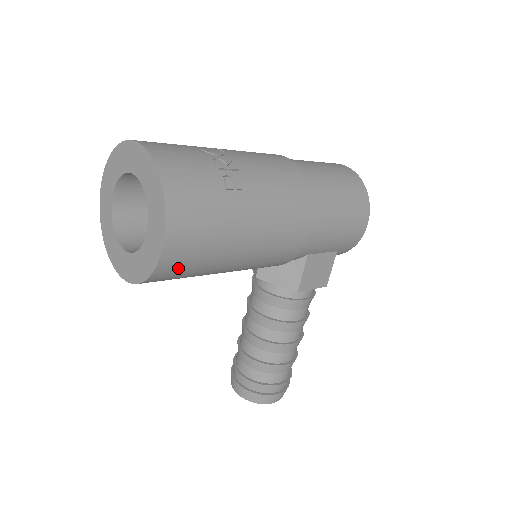
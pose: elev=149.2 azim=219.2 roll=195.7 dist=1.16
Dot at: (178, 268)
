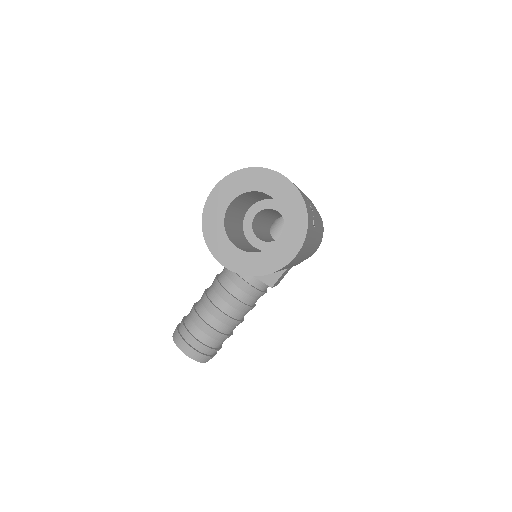
Dot at: occluded
